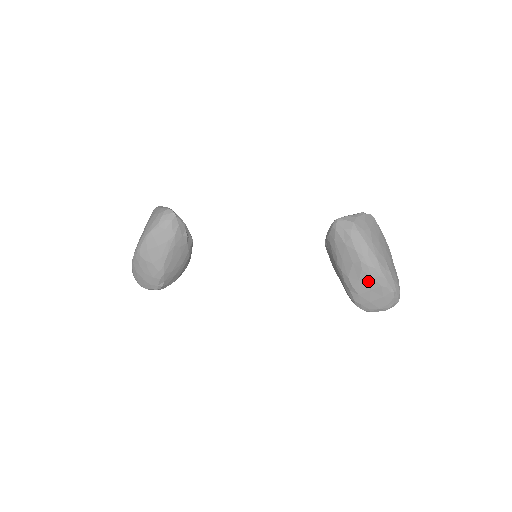
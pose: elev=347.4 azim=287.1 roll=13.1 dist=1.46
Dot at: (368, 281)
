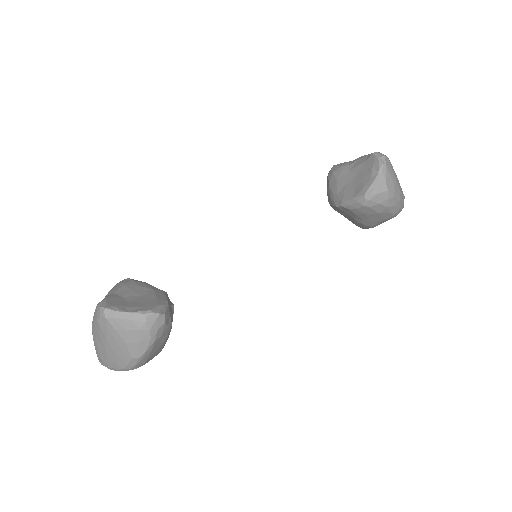
Dot at: occluded
